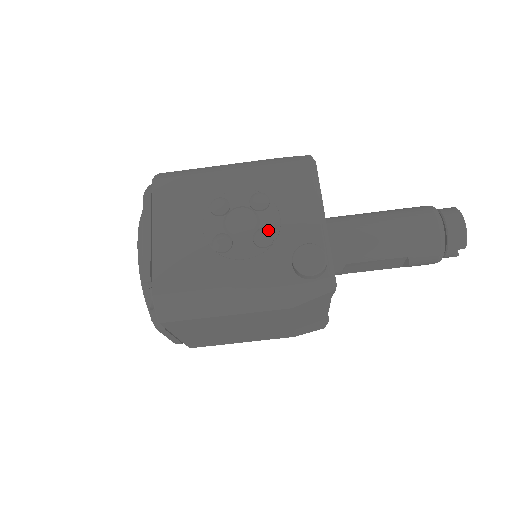
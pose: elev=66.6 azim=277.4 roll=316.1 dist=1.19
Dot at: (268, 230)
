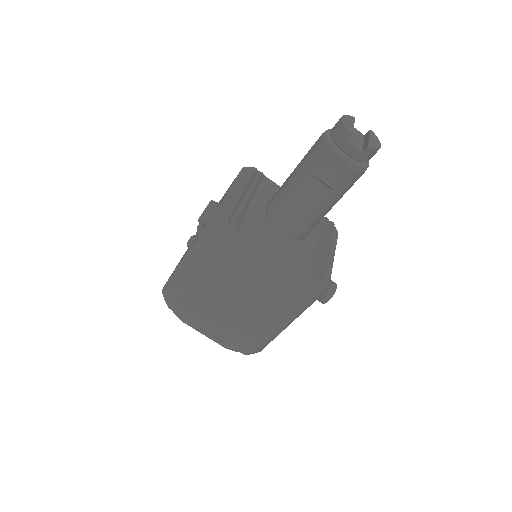
Dot at: occluded
